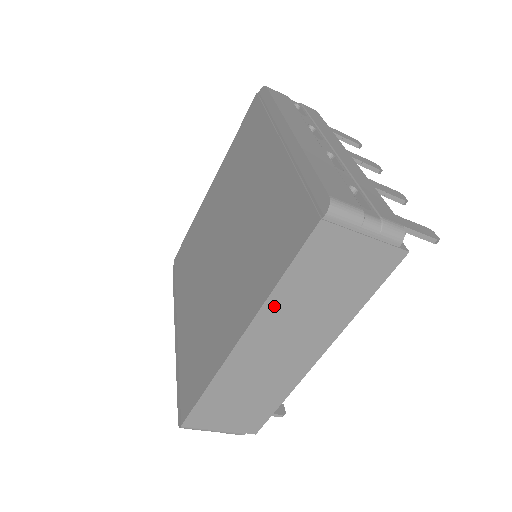
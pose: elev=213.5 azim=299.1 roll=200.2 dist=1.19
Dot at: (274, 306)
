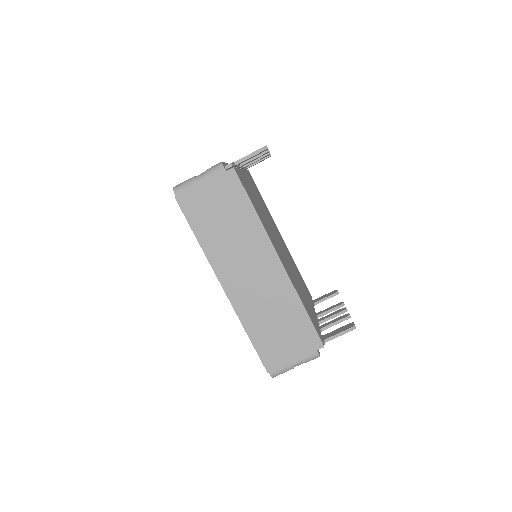
Dot at: (213, 254)
